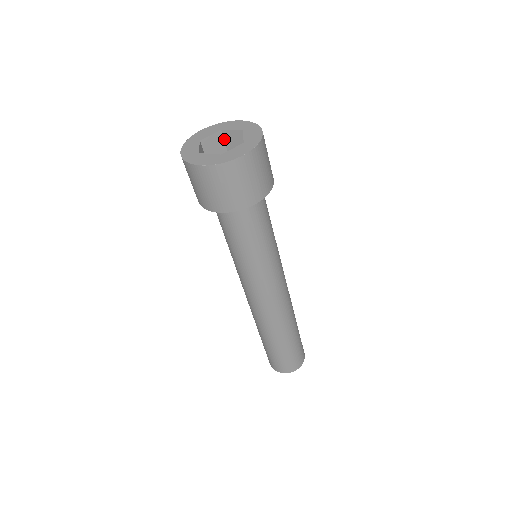
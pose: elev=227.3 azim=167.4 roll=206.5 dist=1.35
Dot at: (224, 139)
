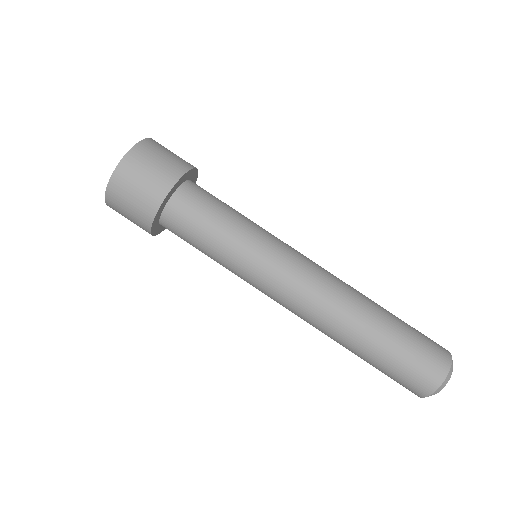
Dot at: occluded
